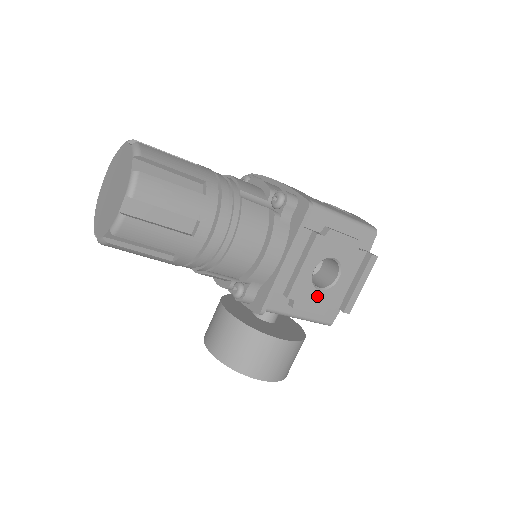
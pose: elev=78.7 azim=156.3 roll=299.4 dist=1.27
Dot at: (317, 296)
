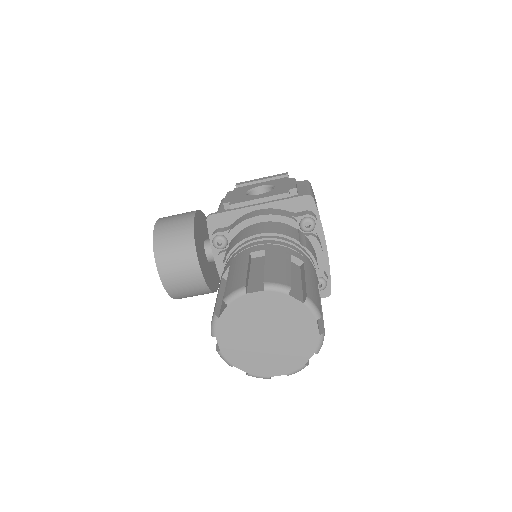
Dot at: occluded
